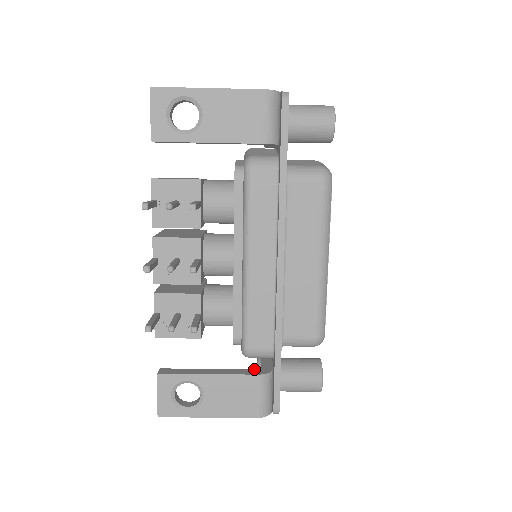
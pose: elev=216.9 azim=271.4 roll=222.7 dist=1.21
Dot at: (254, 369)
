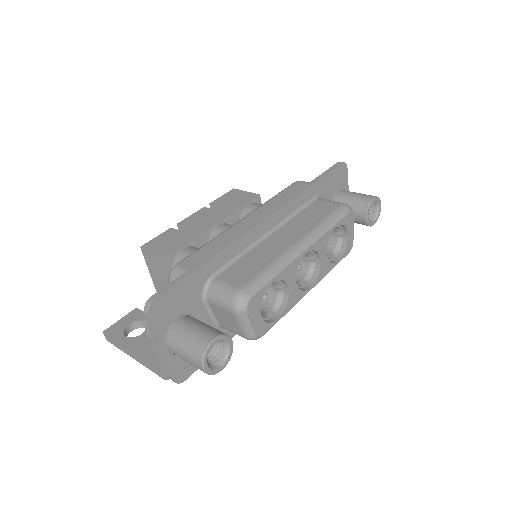
Dot at: occluded
